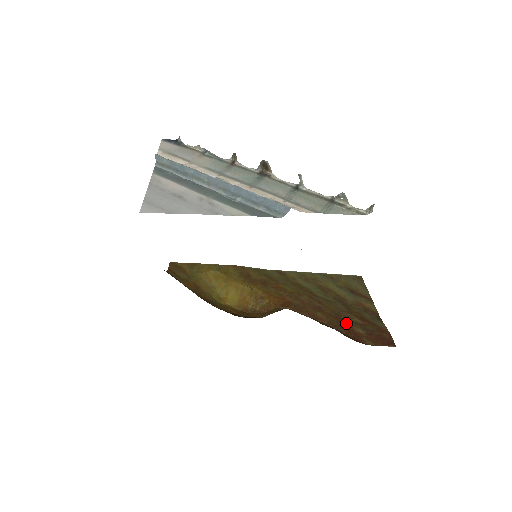
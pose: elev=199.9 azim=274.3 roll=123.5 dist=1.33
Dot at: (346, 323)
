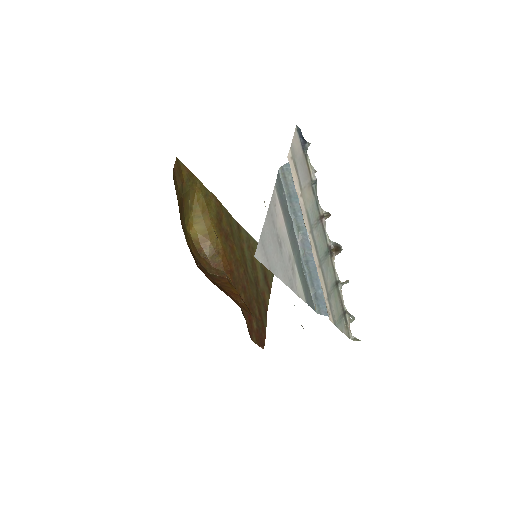
Dot at: (252, 313)
